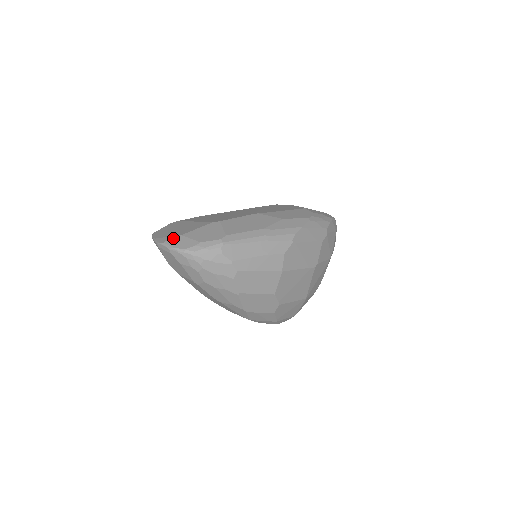
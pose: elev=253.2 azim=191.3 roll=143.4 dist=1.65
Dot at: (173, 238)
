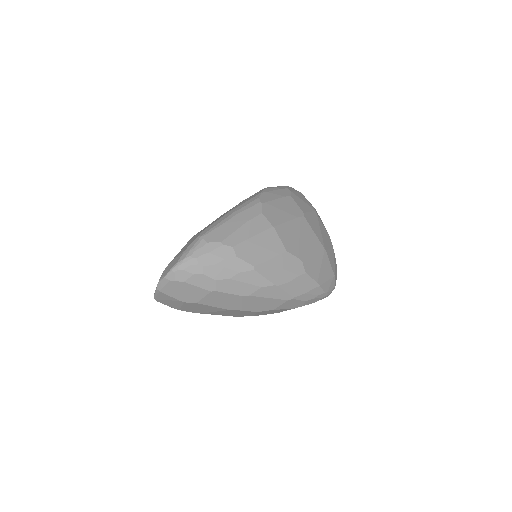
Dot at: (164, 271)
